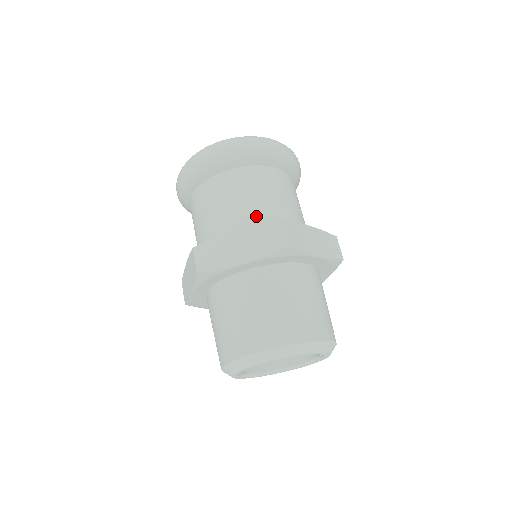
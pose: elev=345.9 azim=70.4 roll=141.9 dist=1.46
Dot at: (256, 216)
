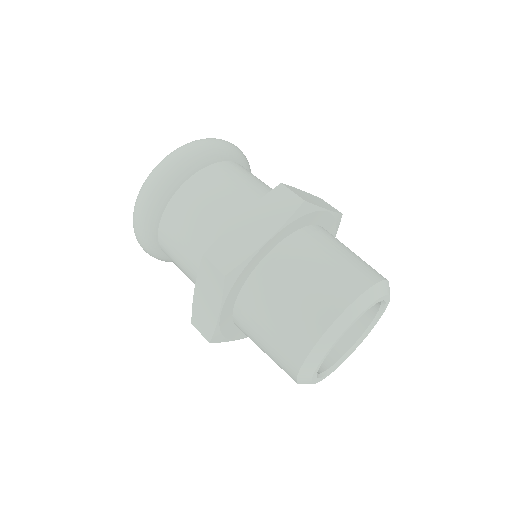
Dot at: (246, 202)
